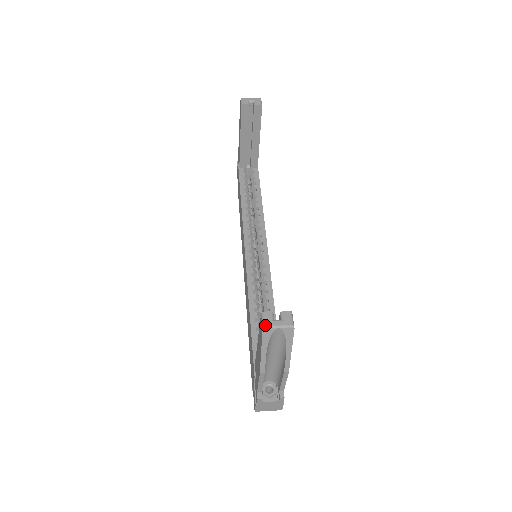
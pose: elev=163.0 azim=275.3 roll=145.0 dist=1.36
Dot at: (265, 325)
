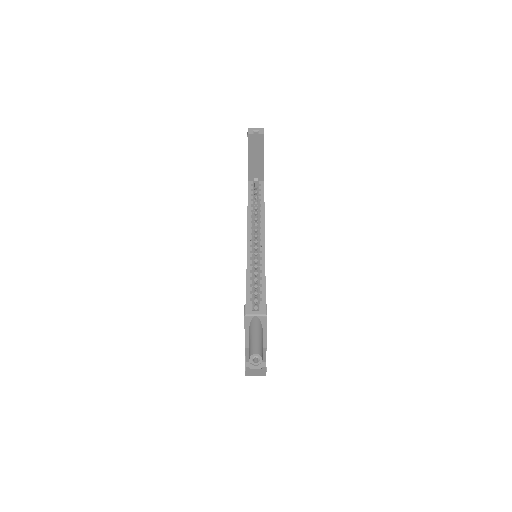
Dot at: (246, 314)
